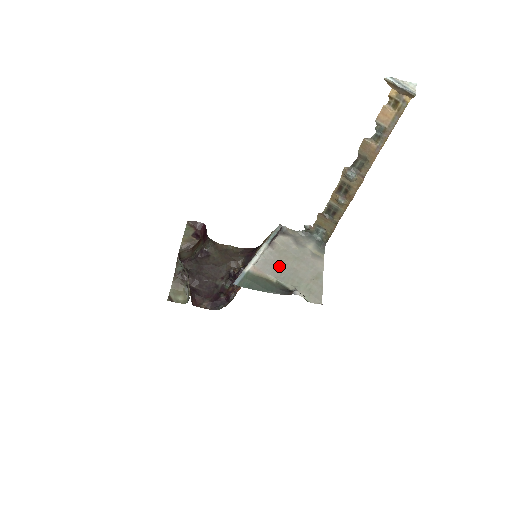
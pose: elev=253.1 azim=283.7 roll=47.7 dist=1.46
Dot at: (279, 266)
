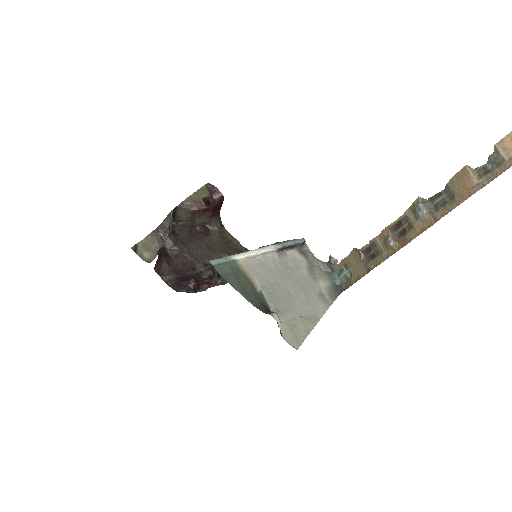
Dot at: (274, 278)
